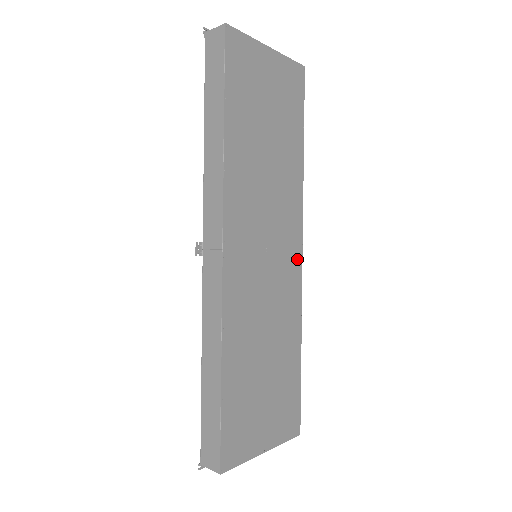
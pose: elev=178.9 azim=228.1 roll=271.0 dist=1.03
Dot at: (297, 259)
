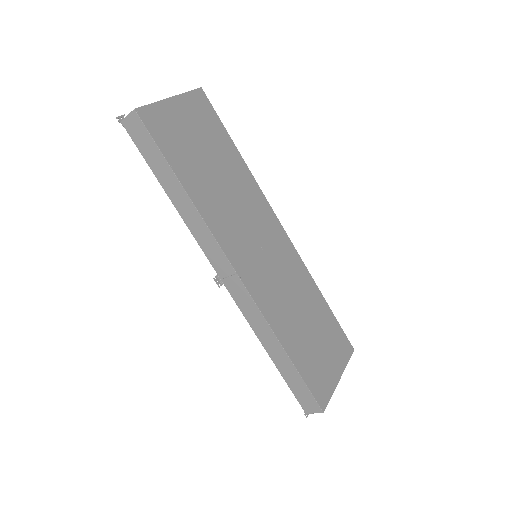
Dot at: (283, 237)
